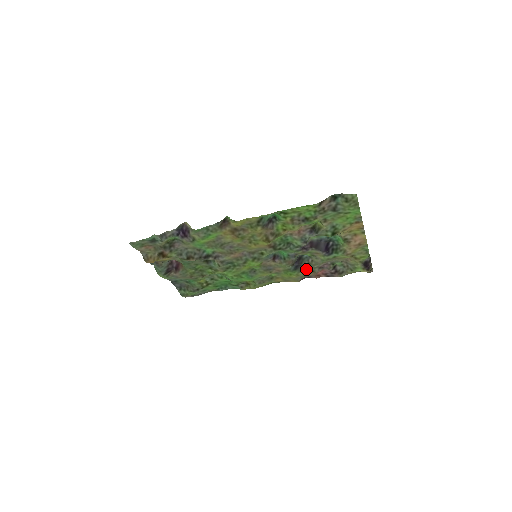
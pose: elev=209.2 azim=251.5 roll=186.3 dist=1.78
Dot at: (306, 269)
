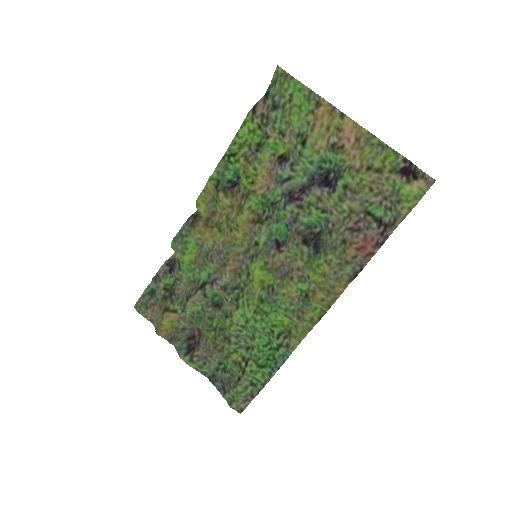
Dot at: (332, 243)
